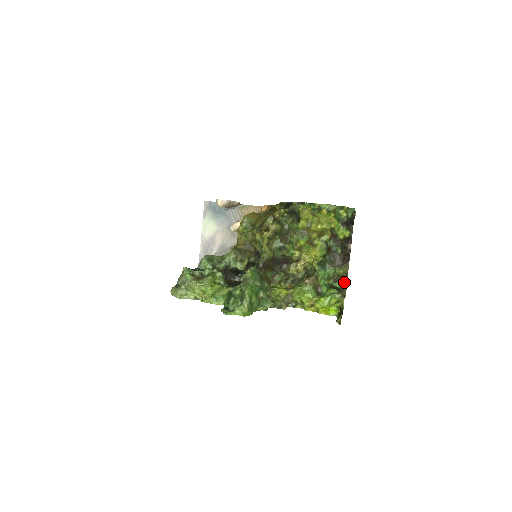
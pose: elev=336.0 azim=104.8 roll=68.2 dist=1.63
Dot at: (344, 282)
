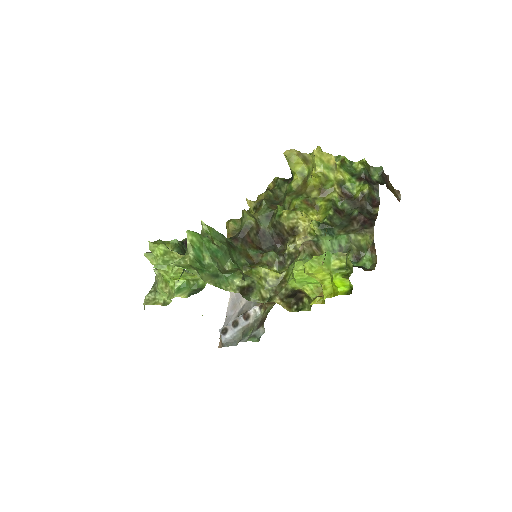
Dot at: (372, 261)
